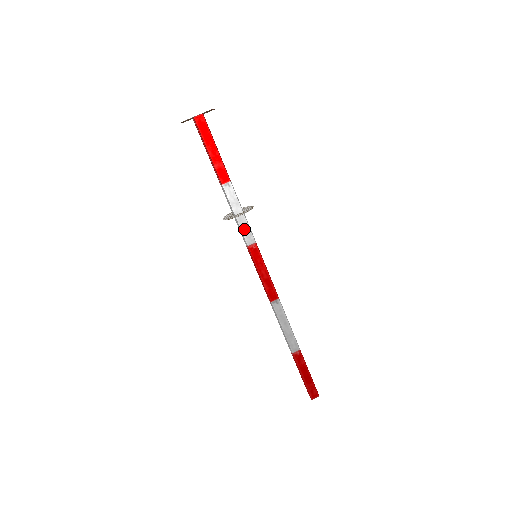
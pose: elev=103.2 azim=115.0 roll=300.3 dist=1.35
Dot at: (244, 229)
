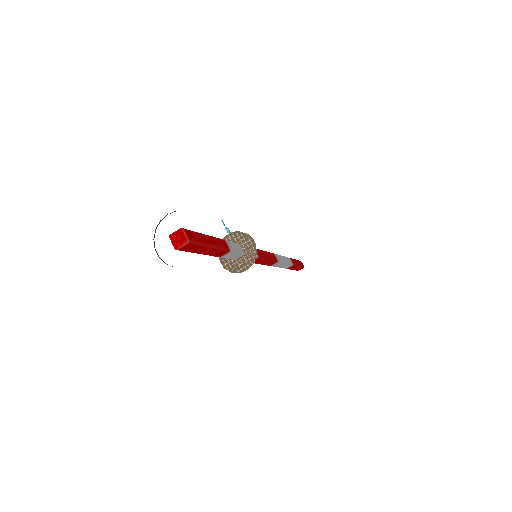
Dot at: occluded
